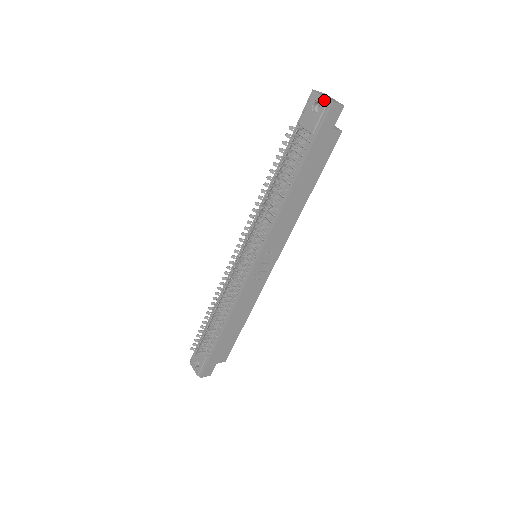
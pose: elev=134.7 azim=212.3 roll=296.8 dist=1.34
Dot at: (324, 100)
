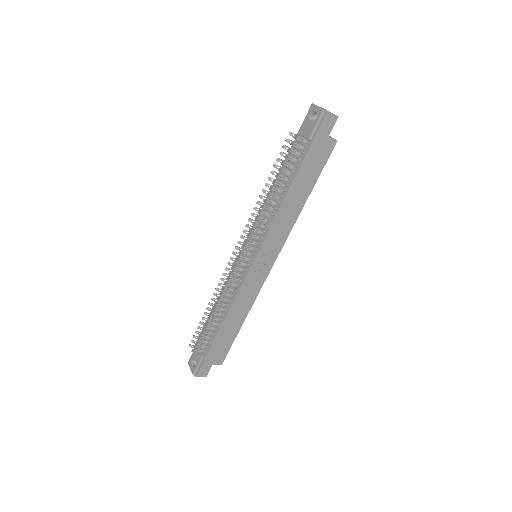
Dot at: (320, 110)
